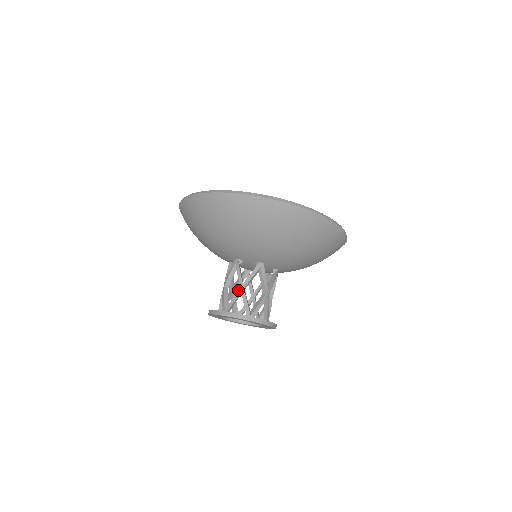
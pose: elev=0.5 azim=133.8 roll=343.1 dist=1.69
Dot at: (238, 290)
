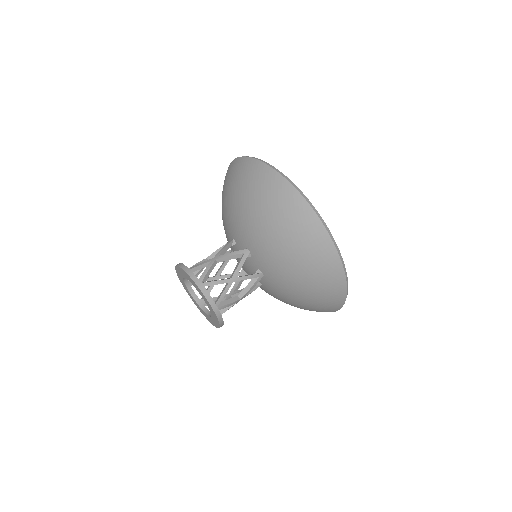
Dot at: (210, 259)
